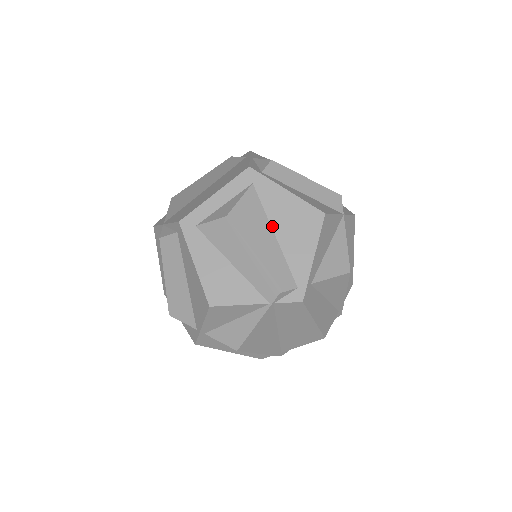
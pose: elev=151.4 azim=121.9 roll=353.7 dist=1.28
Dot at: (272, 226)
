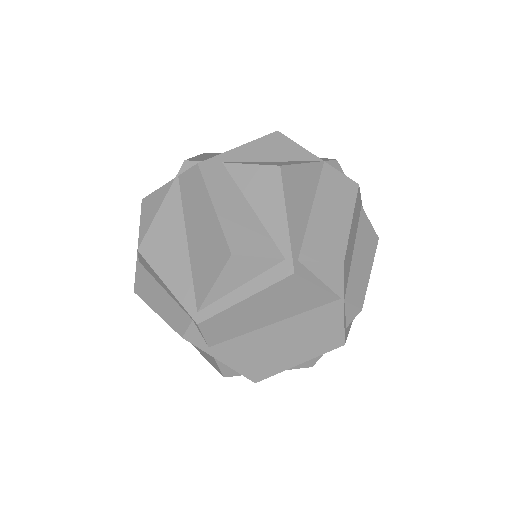
Dot at: occluded
